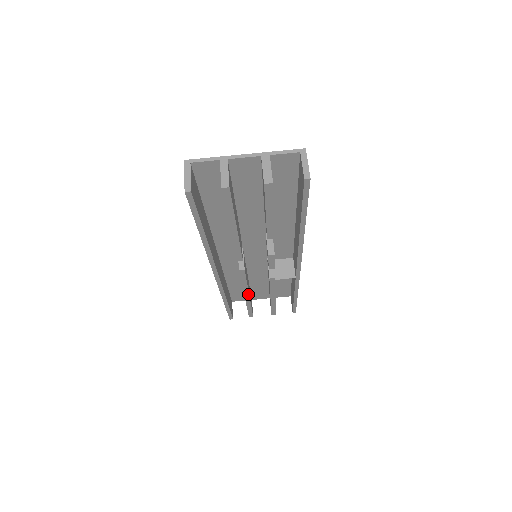
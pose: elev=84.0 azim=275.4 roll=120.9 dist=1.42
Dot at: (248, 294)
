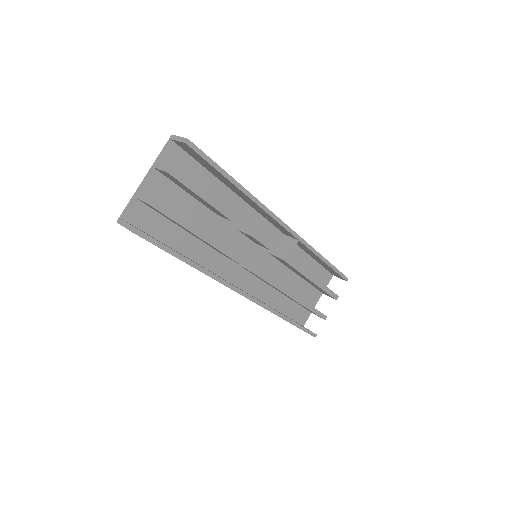
Dot at: (291, 294)
